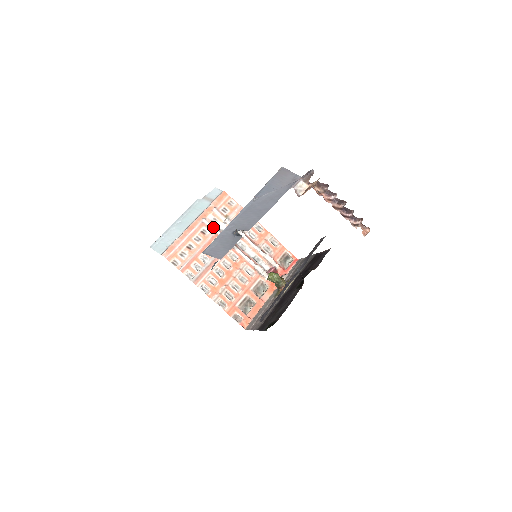
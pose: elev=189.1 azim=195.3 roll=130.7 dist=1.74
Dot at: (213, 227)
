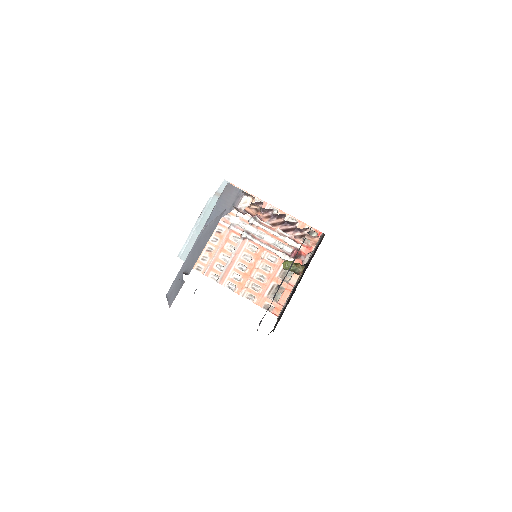
Dot at: (226, 224)
